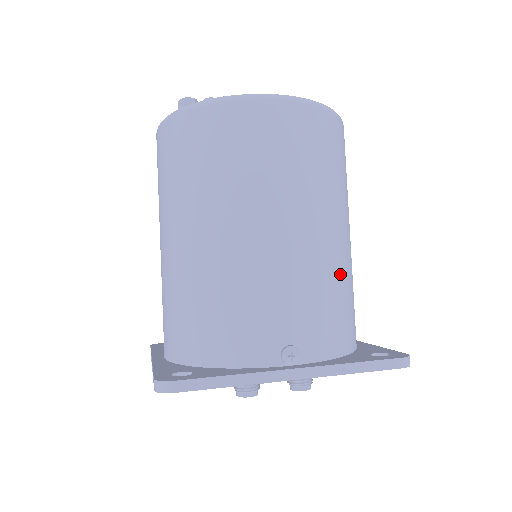
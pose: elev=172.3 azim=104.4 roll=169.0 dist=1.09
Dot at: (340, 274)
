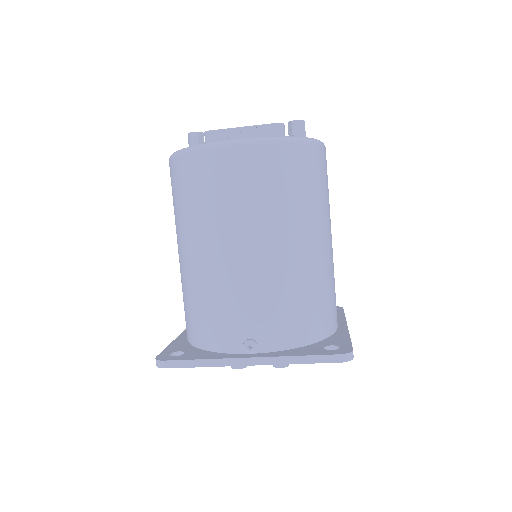
Dot at: (300, 281)
